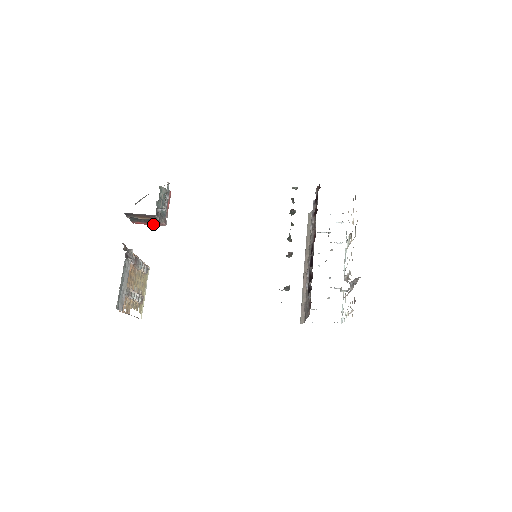
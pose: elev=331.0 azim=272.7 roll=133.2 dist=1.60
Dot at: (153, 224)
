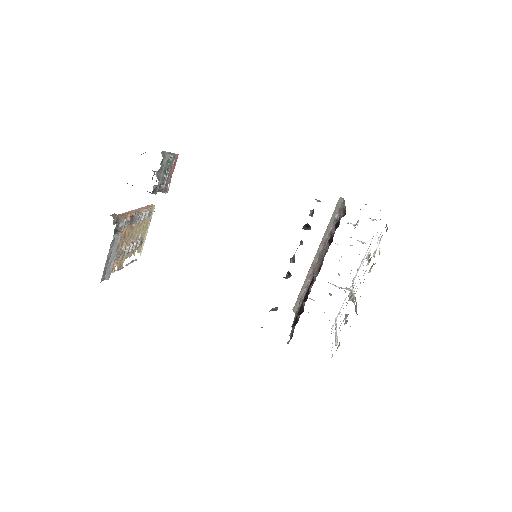
Dot at: occluded
